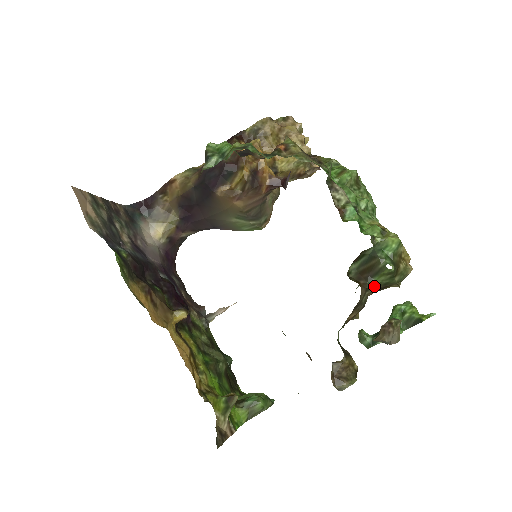
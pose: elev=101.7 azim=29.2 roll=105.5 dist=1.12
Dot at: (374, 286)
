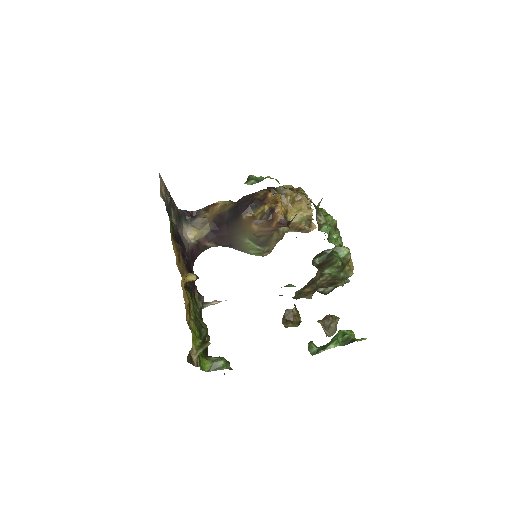
Dot at: (327, 275)
